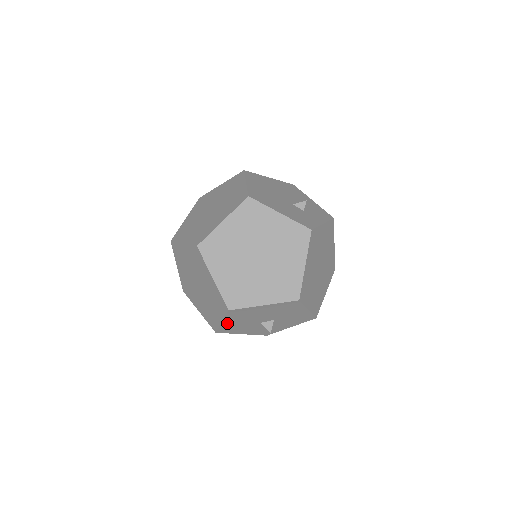
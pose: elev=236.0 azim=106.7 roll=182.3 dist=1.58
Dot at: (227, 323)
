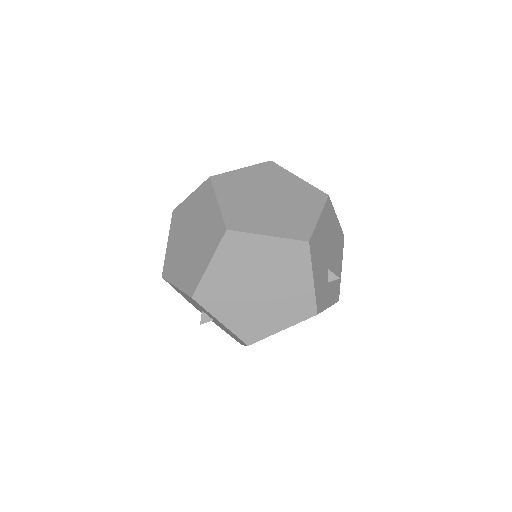
Dot at: occluded
